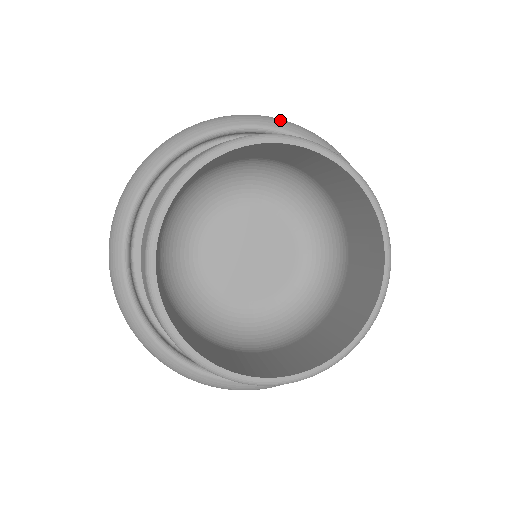
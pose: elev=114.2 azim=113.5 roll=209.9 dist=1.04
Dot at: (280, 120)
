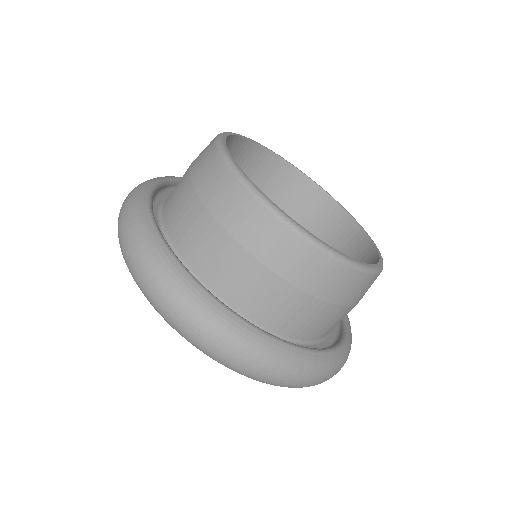
Dot at: occluded
